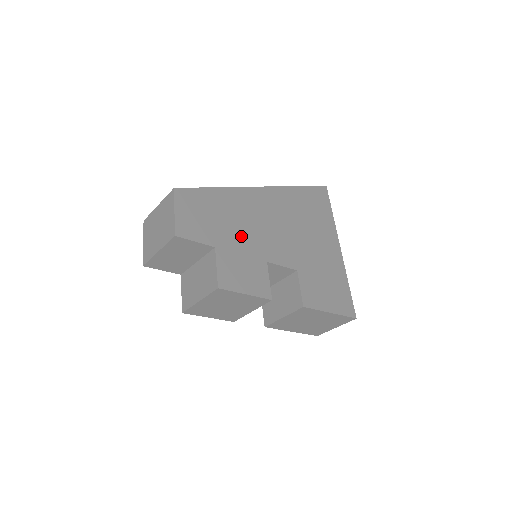
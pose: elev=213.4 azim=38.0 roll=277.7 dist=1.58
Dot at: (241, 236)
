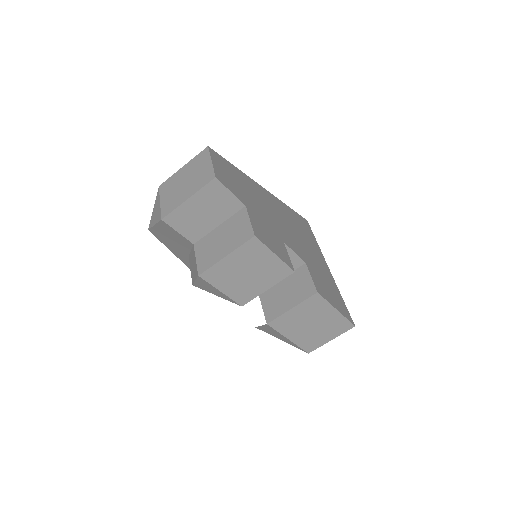
Dot at: (261, 212)
